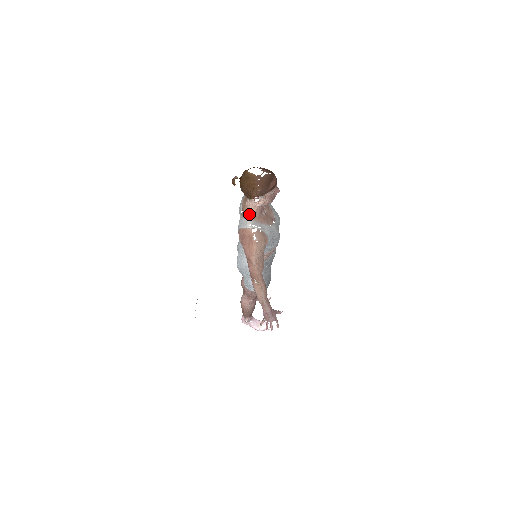
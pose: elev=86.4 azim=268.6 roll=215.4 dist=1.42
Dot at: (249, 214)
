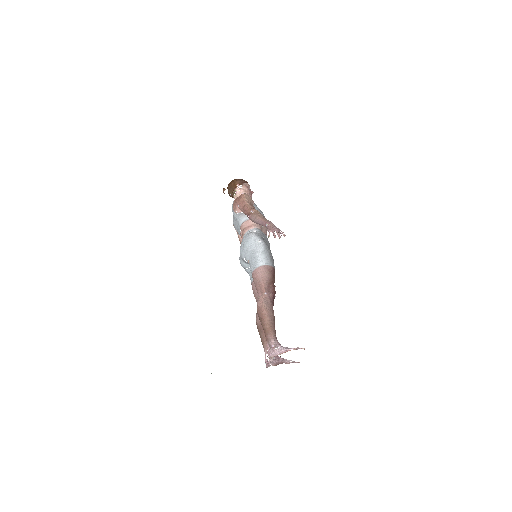
Dot at: occluded
